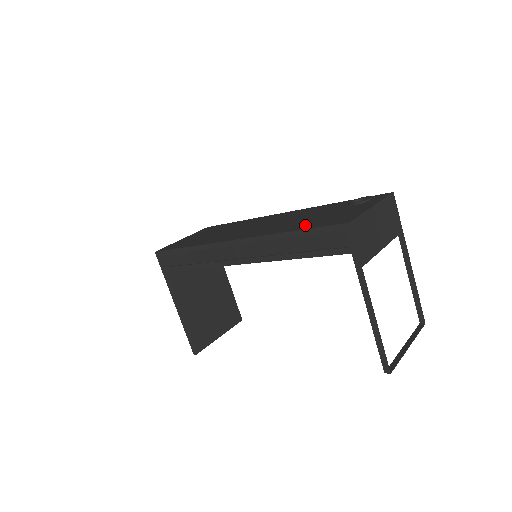
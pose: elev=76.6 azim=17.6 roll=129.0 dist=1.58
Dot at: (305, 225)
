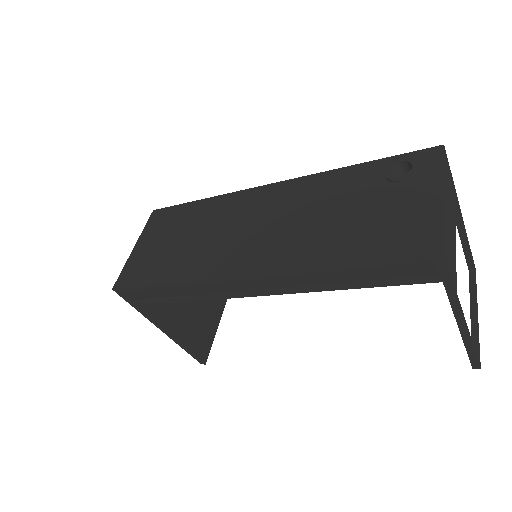
Dot at: (355, 246)
